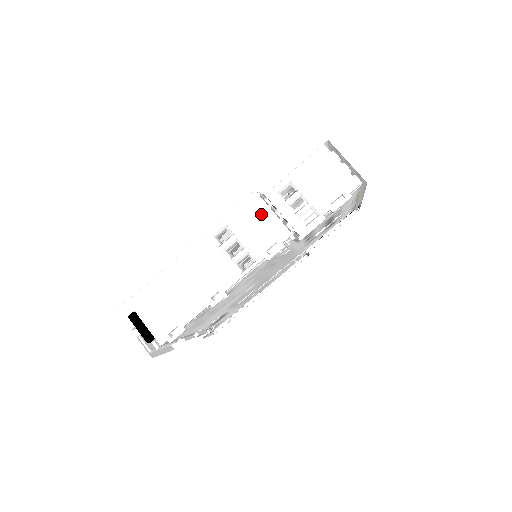
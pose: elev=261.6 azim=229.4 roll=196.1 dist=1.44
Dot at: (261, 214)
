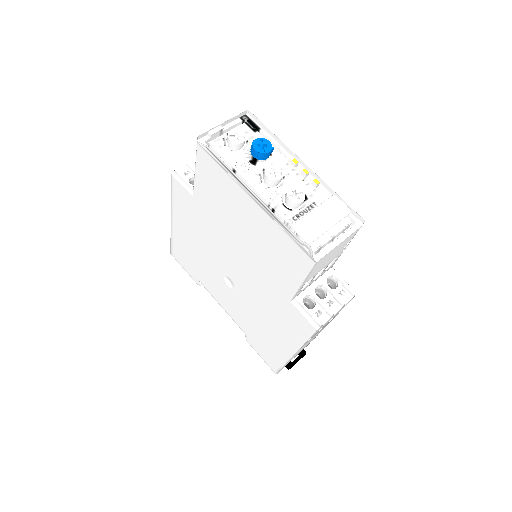
Dot at: occluded
